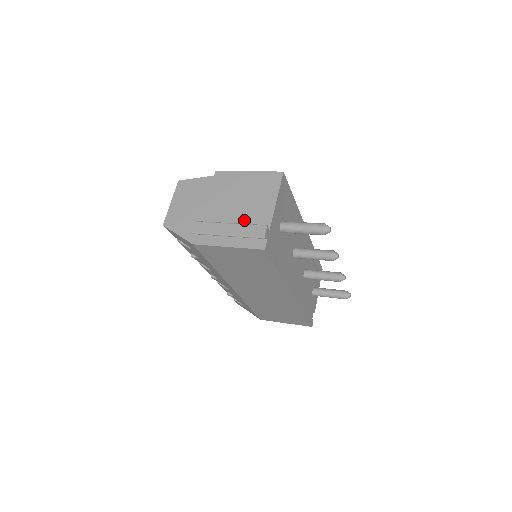
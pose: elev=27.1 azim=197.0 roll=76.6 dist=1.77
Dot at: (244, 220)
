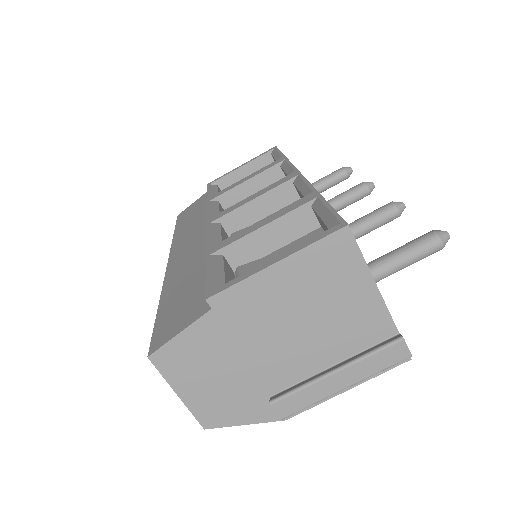
Dot at: (342, 343)
